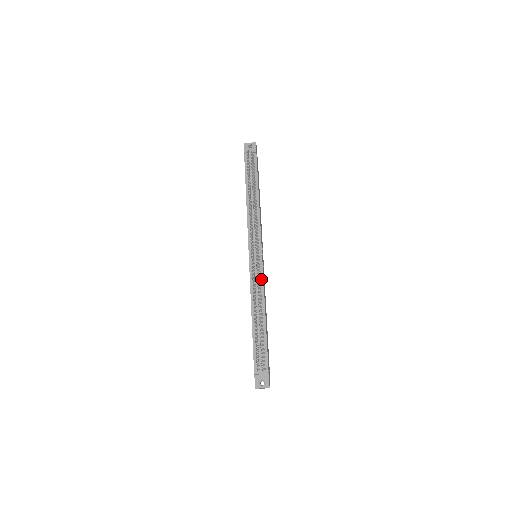
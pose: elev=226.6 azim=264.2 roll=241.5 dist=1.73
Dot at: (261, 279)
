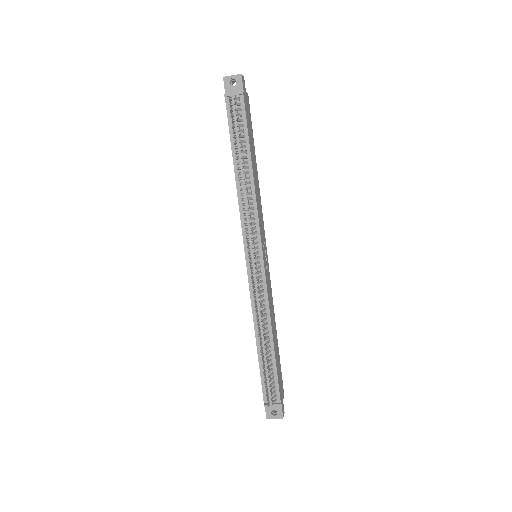
Dot at: (264, 292)
